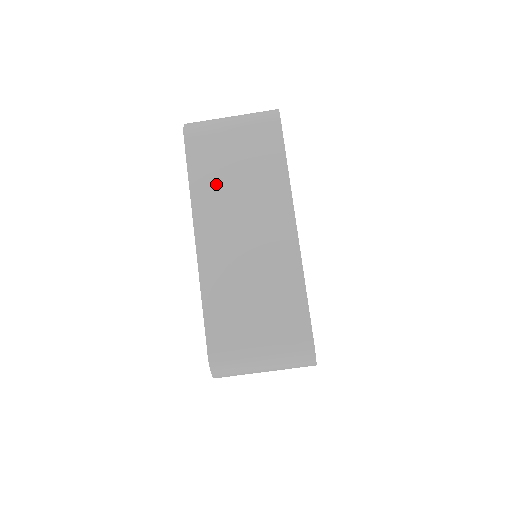
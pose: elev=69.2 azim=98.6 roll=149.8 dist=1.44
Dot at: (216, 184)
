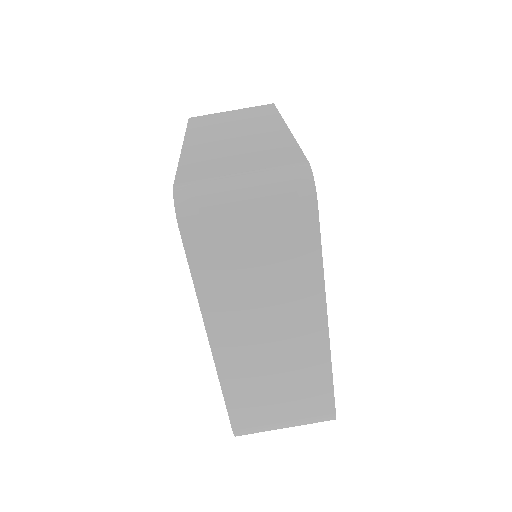
Dot at: (230, 285)
